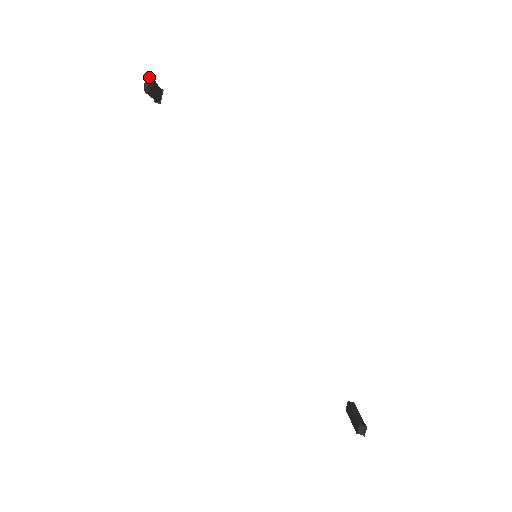
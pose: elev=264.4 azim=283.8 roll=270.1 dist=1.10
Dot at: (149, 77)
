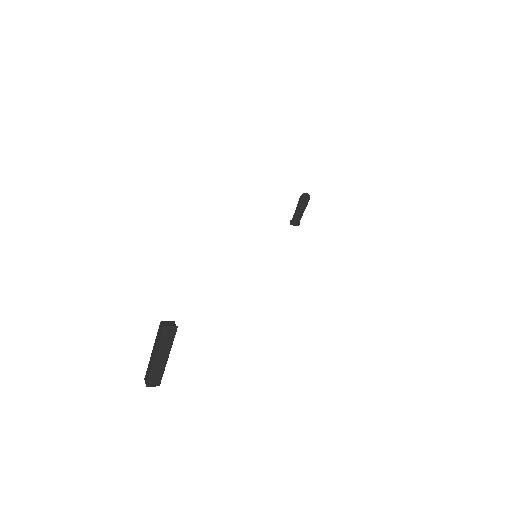
Dot at: occluded
